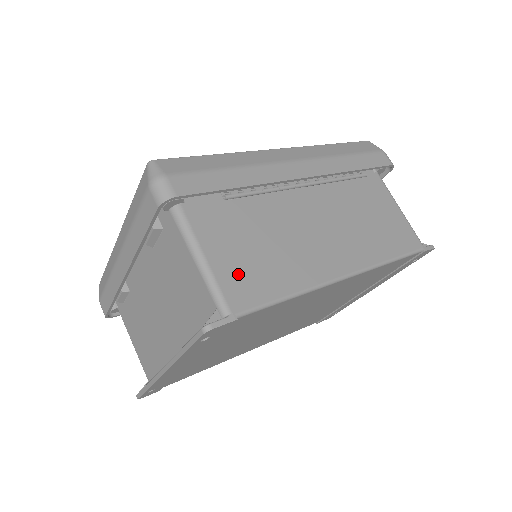
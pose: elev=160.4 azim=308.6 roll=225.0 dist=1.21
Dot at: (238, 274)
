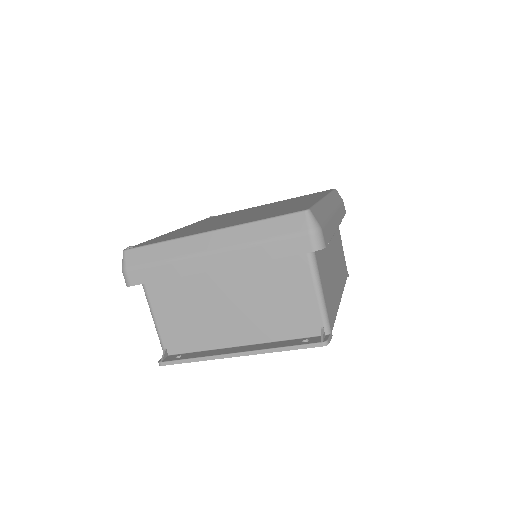
Dot at: (329, 302)
